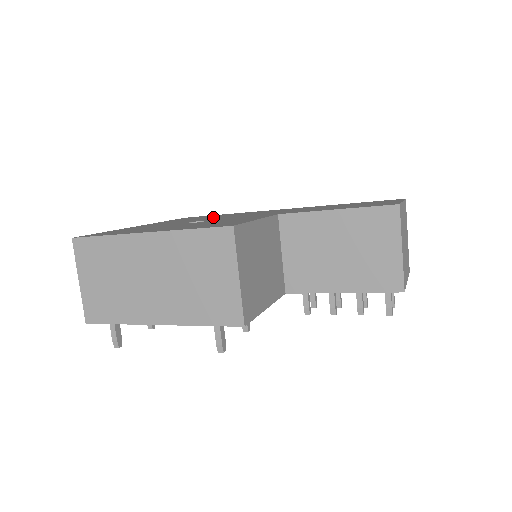
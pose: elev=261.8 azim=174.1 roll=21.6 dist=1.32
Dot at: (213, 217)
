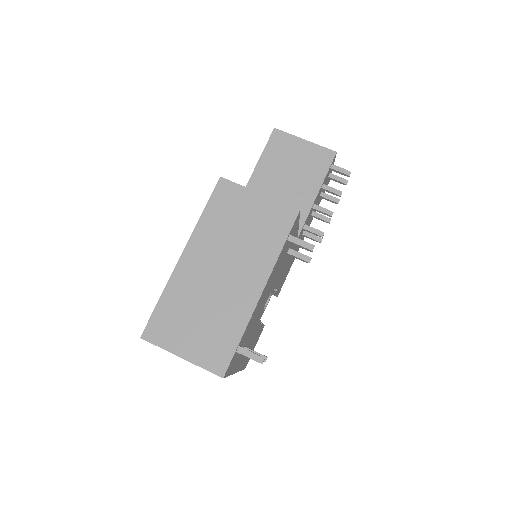
Dot at: occluded
